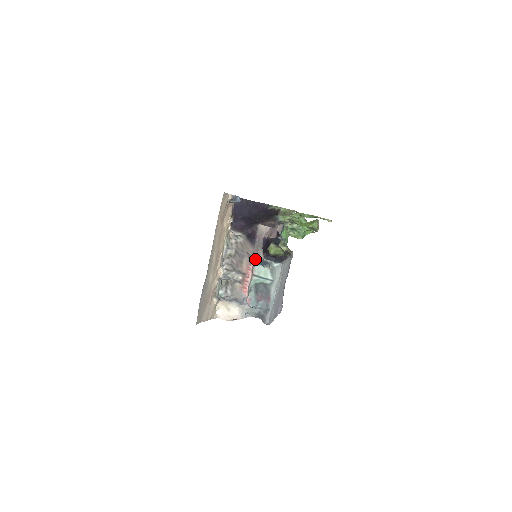
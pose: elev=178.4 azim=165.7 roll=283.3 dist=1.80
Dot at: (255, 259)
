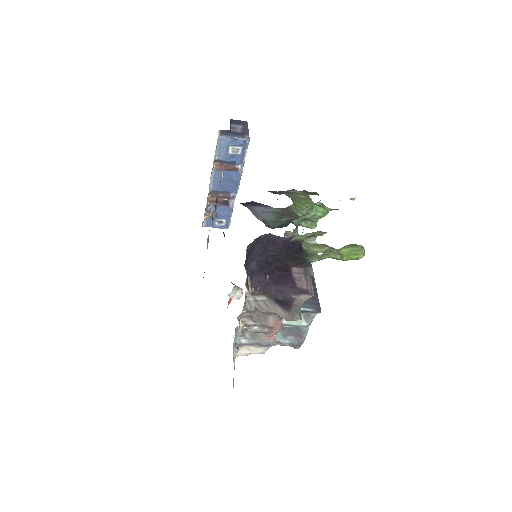
Dot at: occluded
